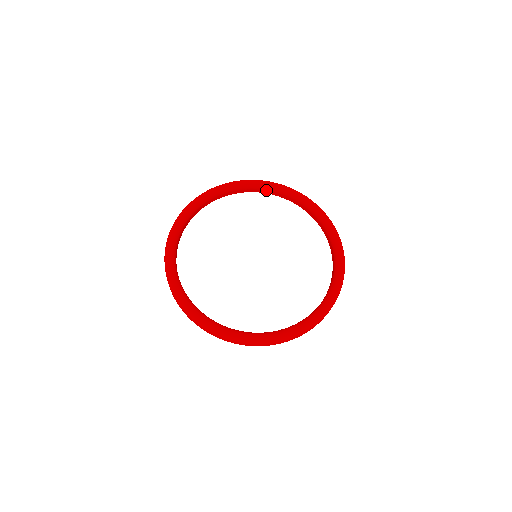
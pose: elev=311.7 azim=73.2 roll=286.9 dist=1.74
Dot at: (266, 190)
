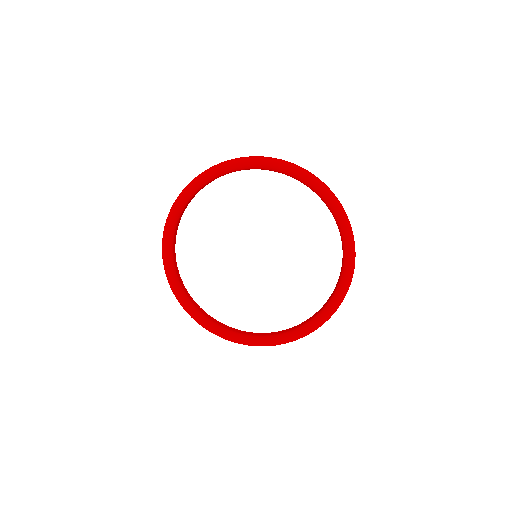
Dot at: (304, 184)
